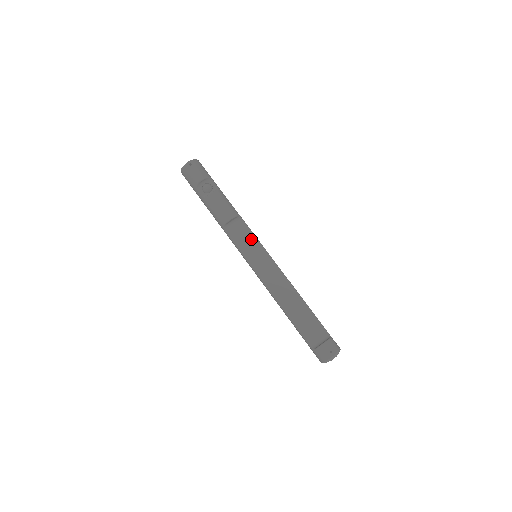
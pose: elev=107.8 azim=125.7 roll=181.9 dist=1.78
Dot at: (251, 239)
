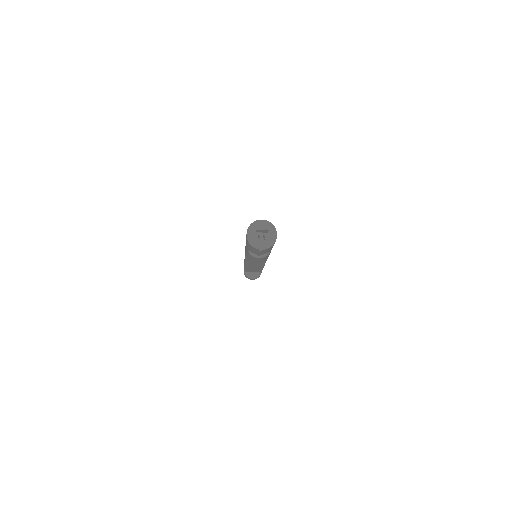
Dot at: occluded
